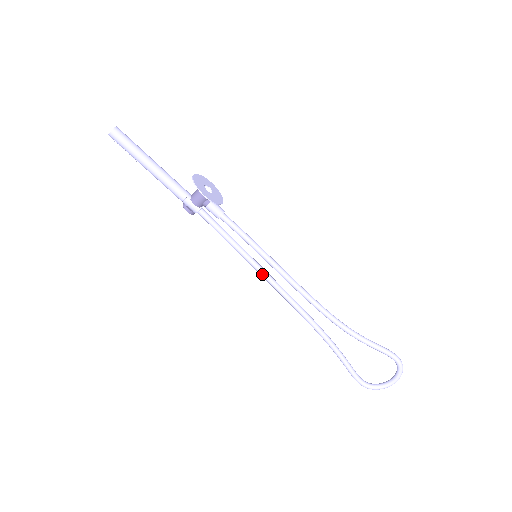
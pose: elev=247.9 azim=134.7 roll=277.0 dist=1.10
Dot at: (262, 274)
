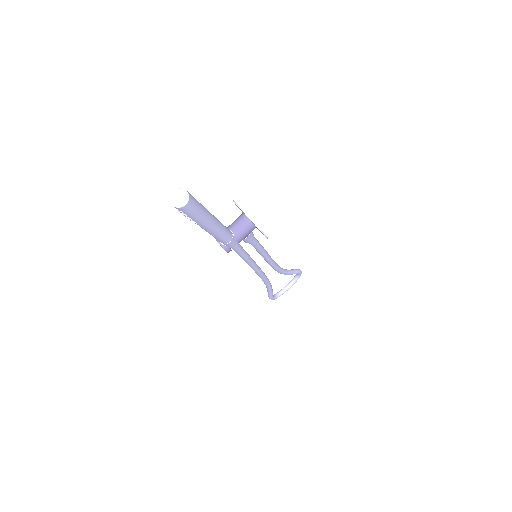
Dot at: (255, 268)
